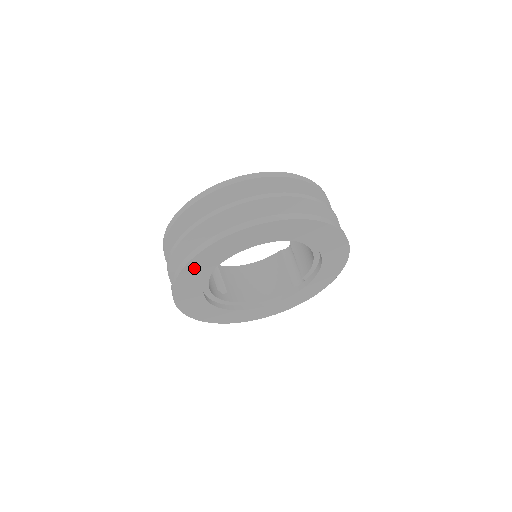
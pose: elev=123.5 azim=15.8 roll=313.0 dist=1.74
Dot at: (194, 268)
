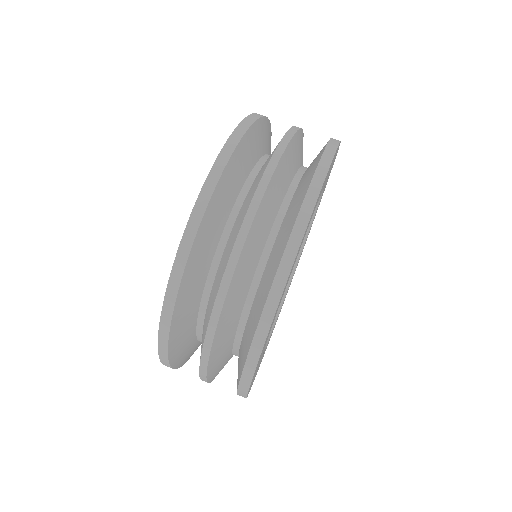
Dot at: (271, 325)
